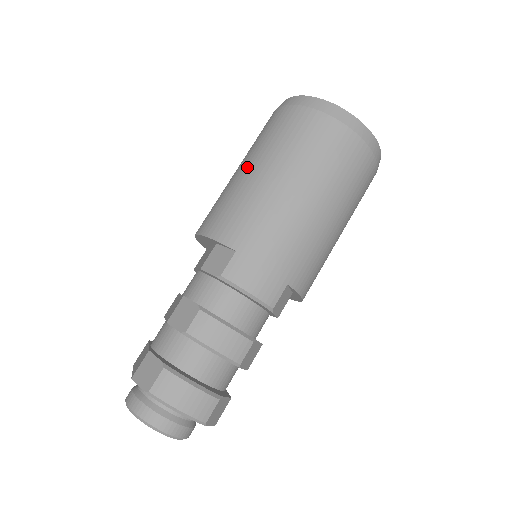
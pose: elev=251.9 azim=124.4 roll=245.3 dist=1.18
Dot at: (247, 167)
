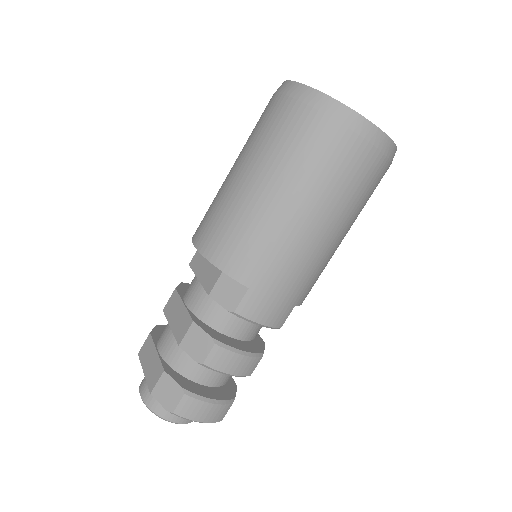
Dot at: (255, 184)
